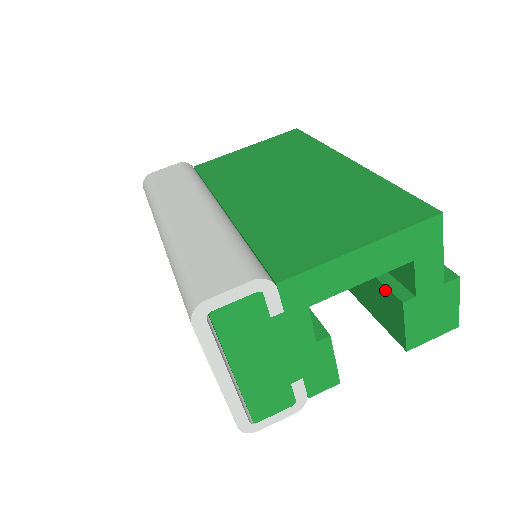
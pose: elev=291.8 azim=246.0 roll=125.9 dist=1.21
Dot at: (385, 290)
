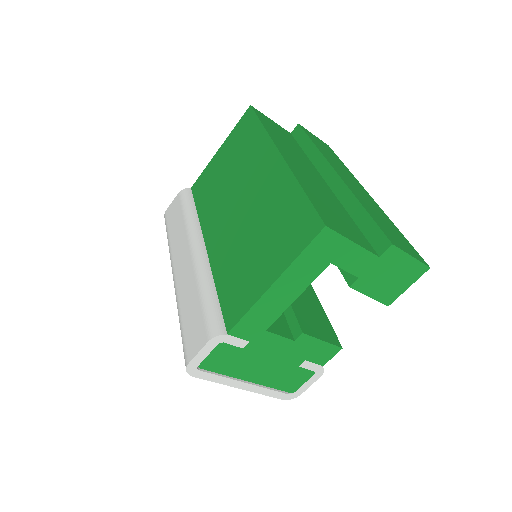
Dot at: occluded
